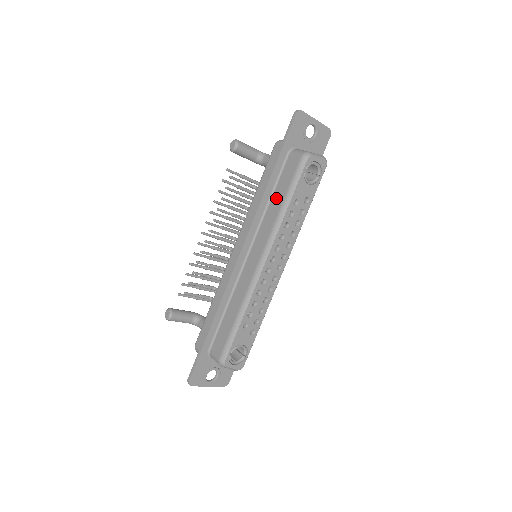
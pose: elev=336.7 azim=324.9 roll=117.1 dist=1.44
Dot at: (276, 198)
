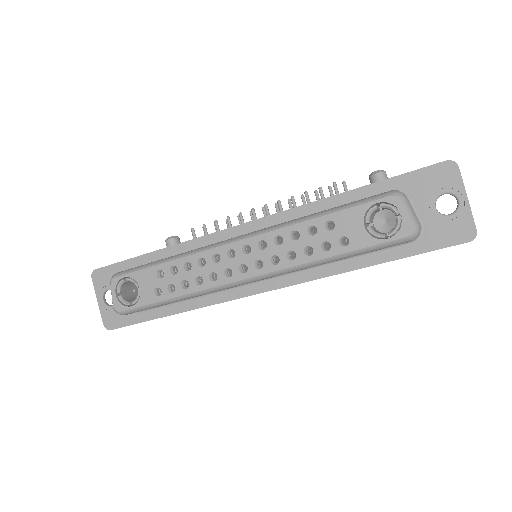
Dot at: occluded
